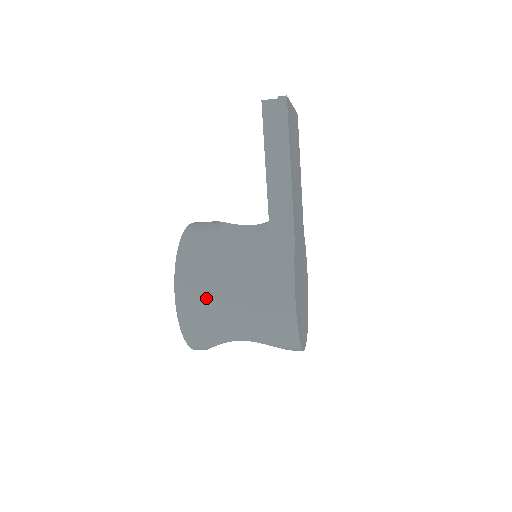
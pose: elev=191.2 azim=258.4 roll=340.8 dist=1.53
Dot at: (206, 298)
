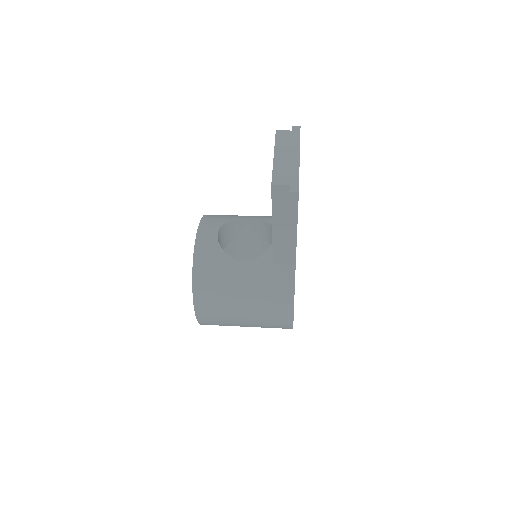
Dot at: (221, 316)
